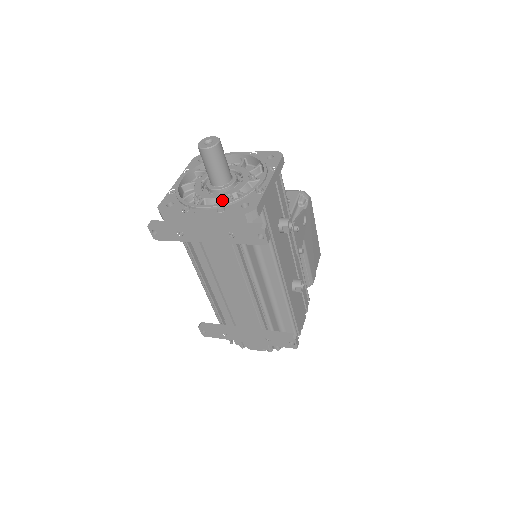
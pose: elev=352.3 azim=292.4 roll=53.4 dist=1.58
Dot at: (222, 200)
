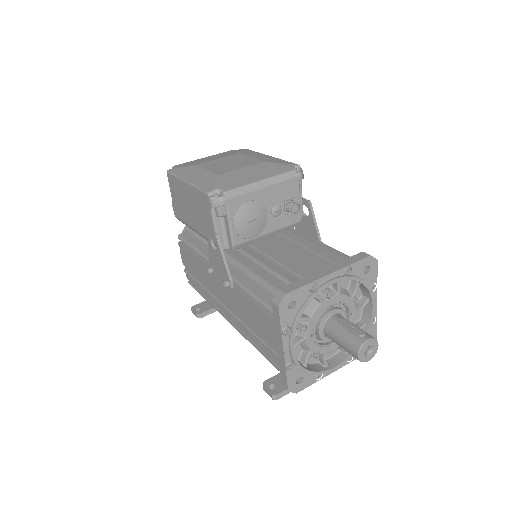
Dot at: occluded
